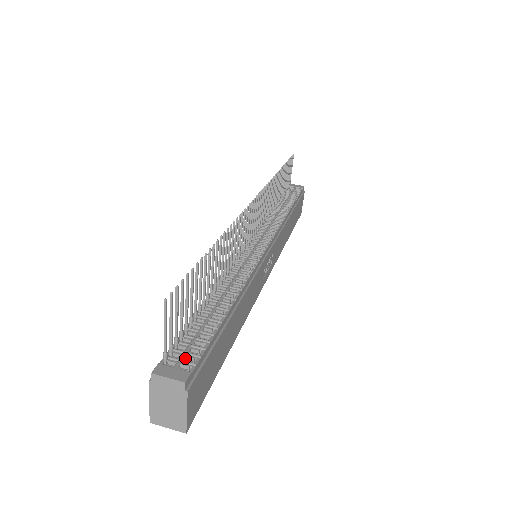
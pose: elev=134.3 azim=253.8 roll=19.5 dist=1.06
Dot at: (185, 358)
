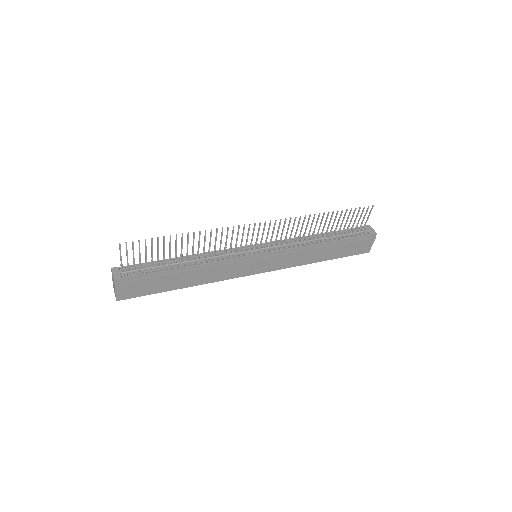
Dot at: (130, 272)
